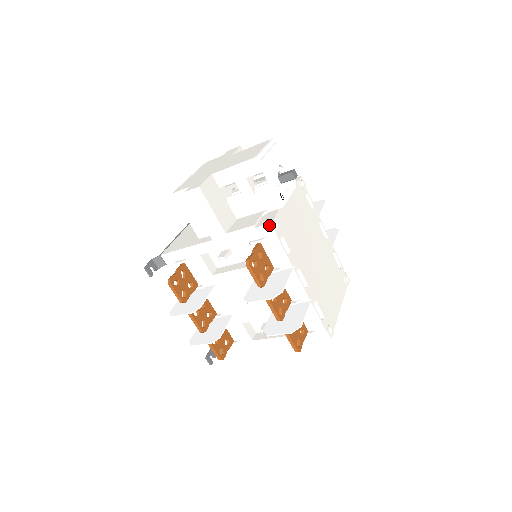
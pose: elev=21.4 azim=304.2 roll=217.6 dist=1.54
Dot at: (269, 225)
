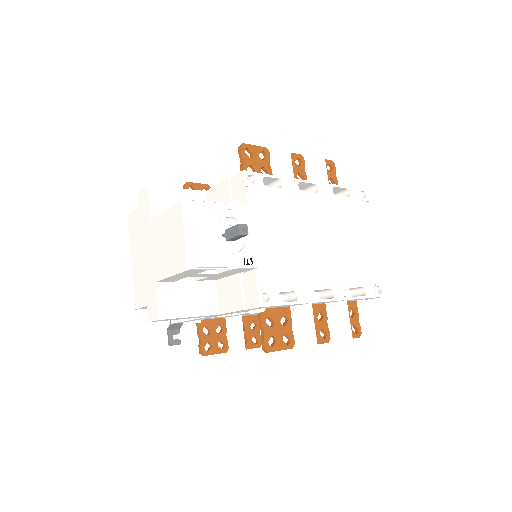
Dot at: occluded
